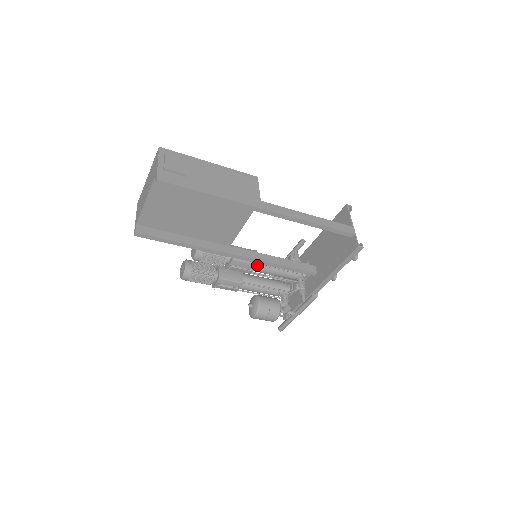
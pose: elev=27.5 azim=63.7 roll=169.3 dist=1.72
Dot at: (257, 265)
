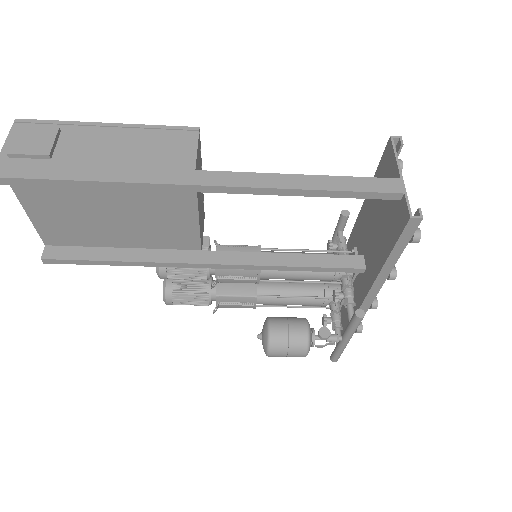
Dot at: (260, 270)
